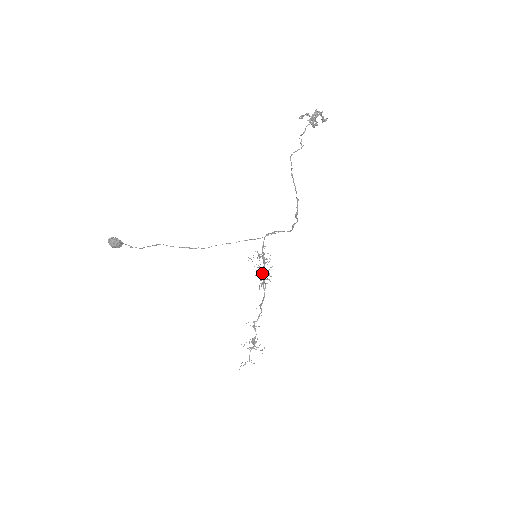
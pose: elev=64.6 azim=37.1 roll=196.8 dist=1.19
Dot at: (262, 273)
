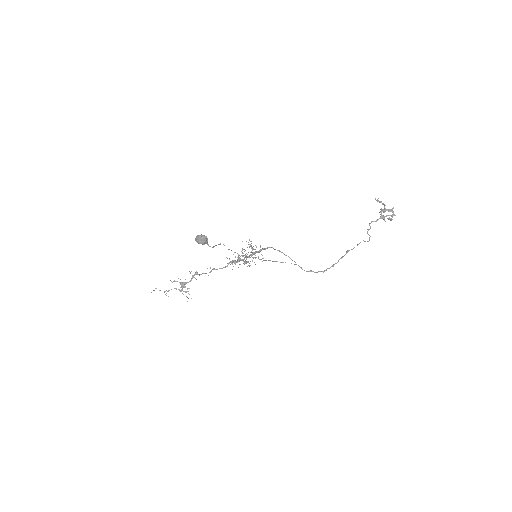
Dot at: (243, 261)
